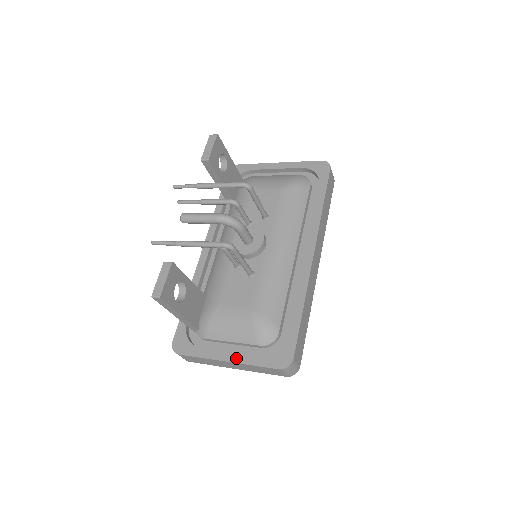
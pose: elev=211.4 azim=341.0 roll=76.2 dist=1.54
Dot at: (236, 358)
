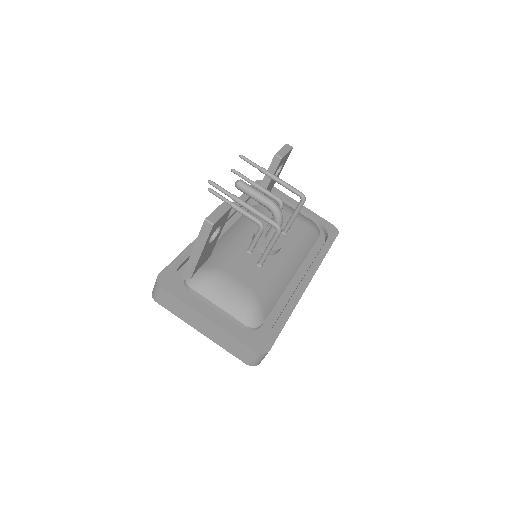
Dot at: (218, 321)
